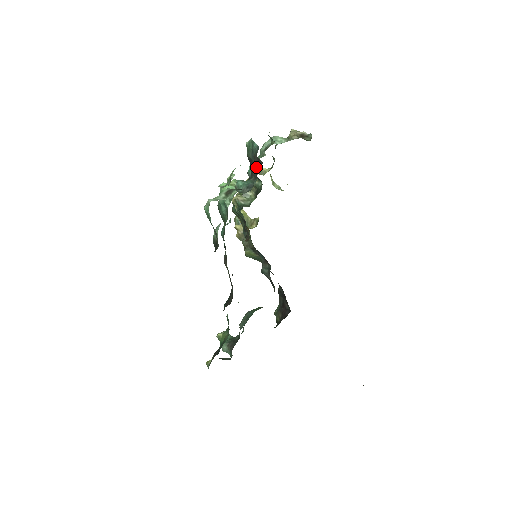
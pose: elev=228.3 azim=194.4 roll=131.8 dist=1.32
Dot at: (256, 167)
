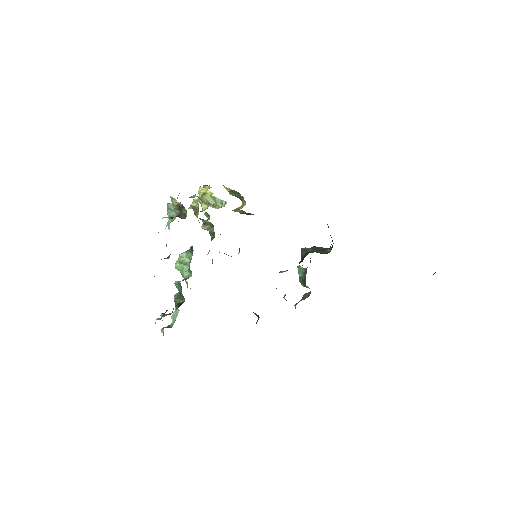
Dot at: occluded
